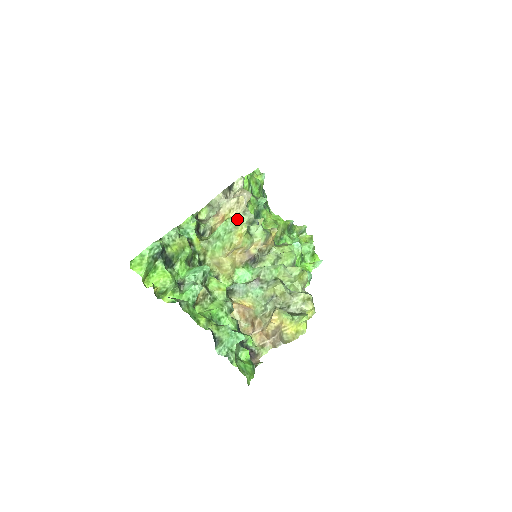
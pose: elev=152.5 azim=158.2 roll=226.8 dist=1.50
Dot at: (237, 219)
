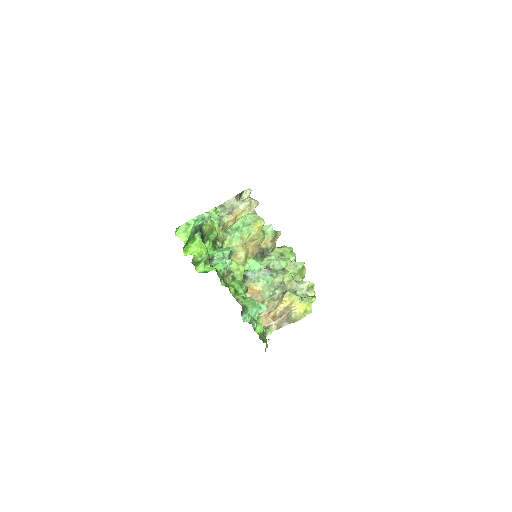
Dot at: (255, 215)
